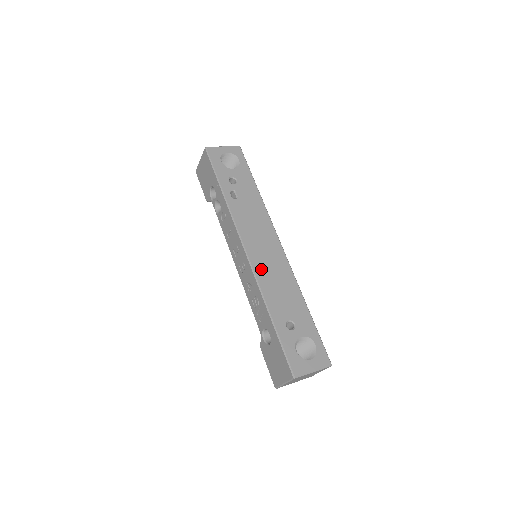
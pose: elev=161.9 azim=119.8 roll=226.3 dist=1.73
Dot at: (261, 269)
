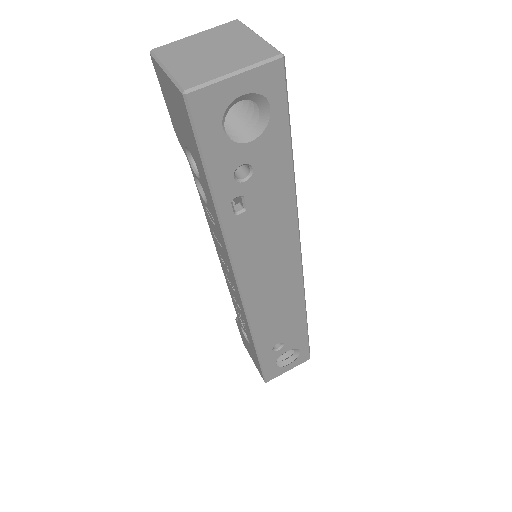
Dot at: (258, 307)
